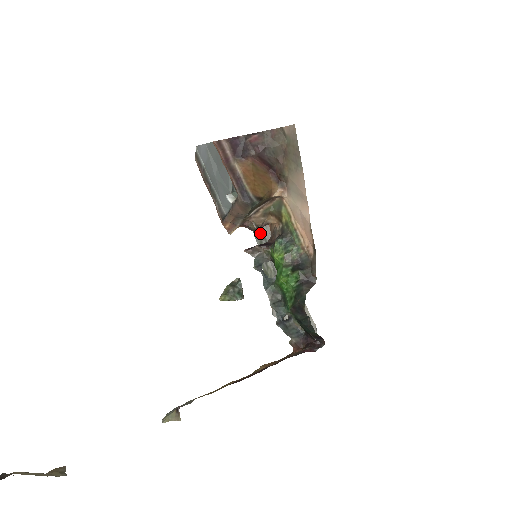
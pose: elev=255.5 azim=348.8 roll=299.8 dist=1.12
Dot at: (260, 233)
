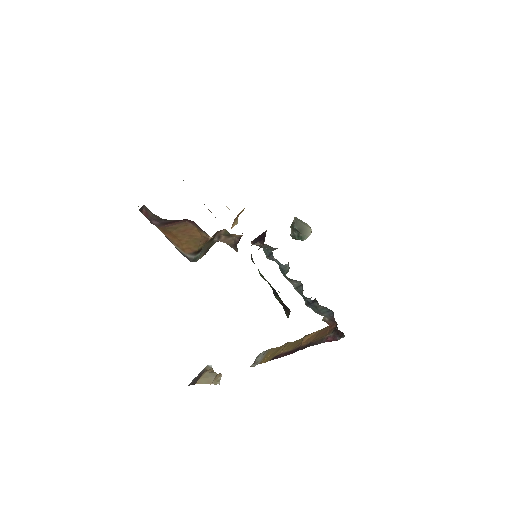
Dot at: occluded
